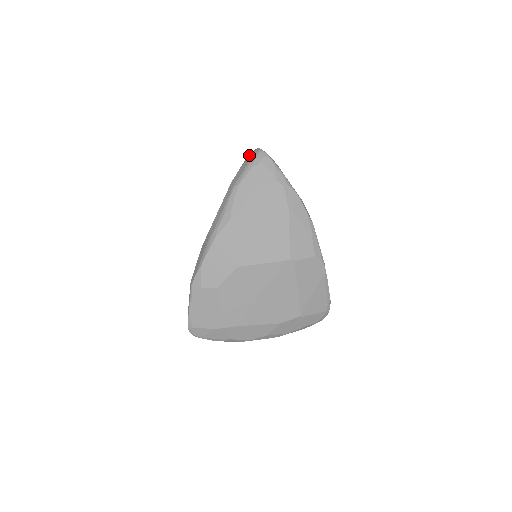
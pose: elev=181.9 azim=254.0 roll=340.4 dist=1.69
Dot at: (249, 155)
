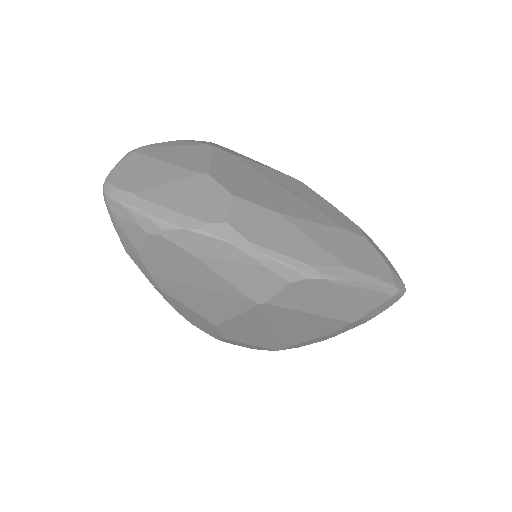
Dot at: occluded
